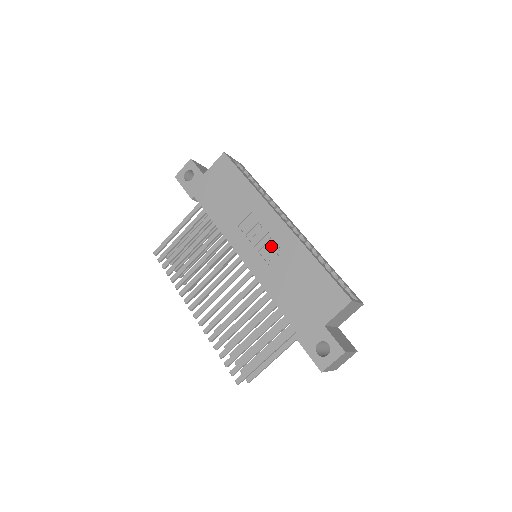
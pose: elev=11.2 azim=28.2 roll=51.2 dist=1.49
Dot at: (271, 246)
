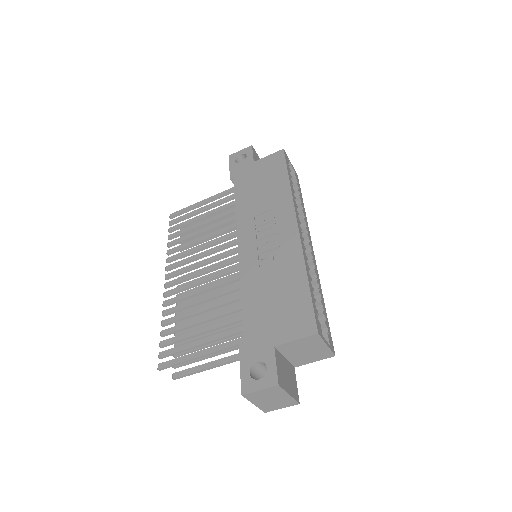
Dot at: (272, 246)
